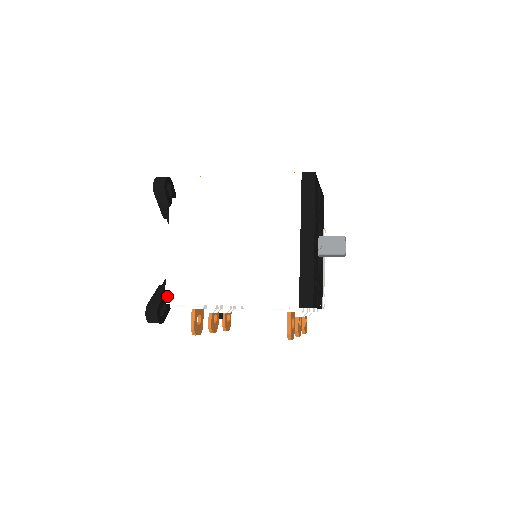
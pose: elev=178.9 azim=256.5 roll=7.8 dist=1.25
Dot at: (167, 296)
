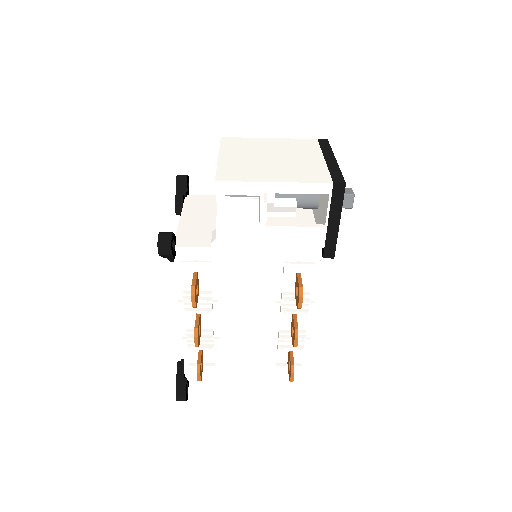
Dot at: (176, 242)
